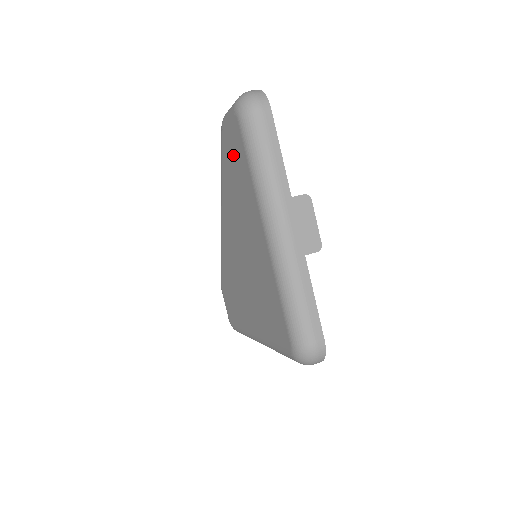
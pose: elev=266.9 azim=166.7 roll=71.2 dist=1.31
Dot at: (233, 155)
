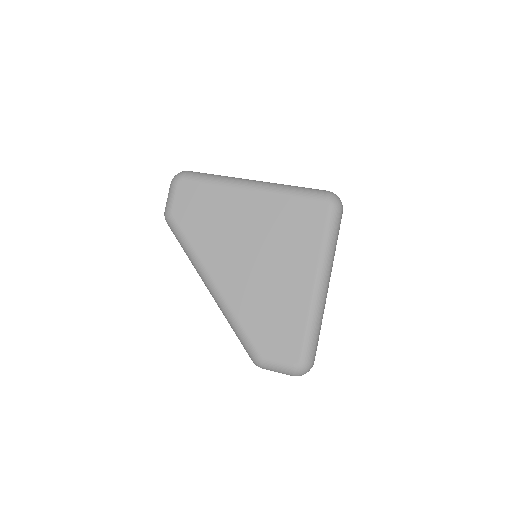
Dot at: (192, 206)
